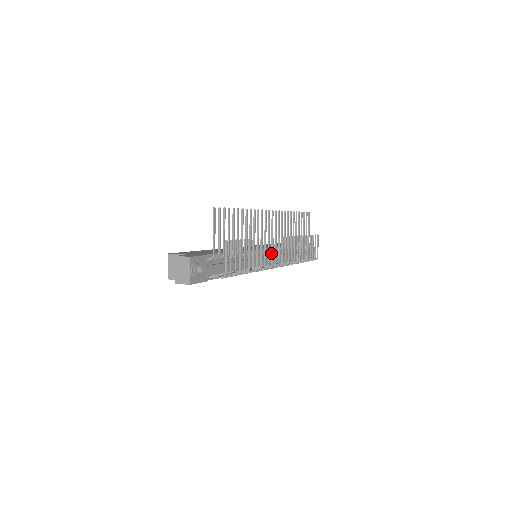
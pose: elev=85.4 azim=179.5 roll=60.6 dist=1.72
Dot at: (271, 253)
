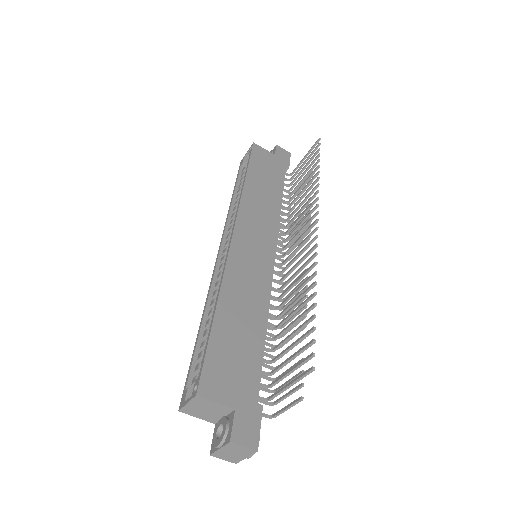
Dot at: (293, 290)
